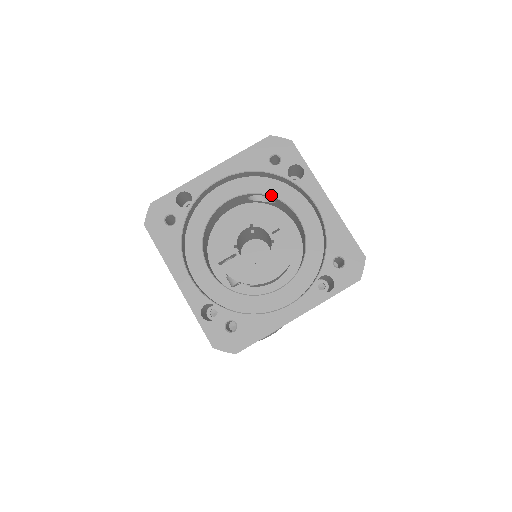
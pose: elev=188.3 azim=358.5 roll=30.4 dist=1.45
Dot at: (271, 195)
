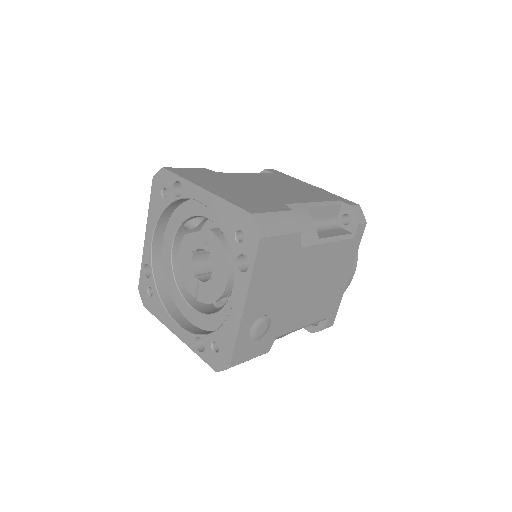
Dot at: (187, 218)
